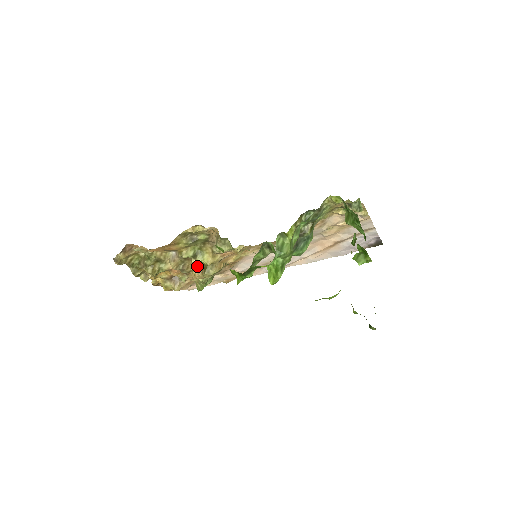
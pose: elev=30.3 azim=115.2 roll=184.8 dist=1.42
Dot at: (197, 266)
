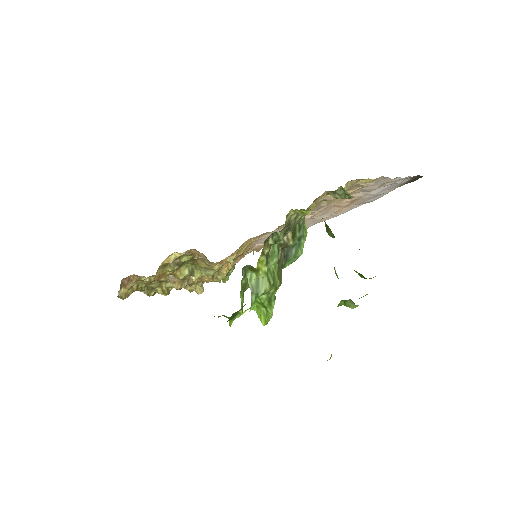
Dot at: (202, 276)
